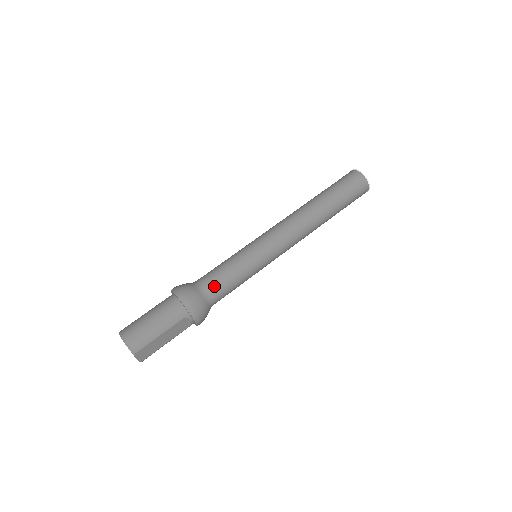
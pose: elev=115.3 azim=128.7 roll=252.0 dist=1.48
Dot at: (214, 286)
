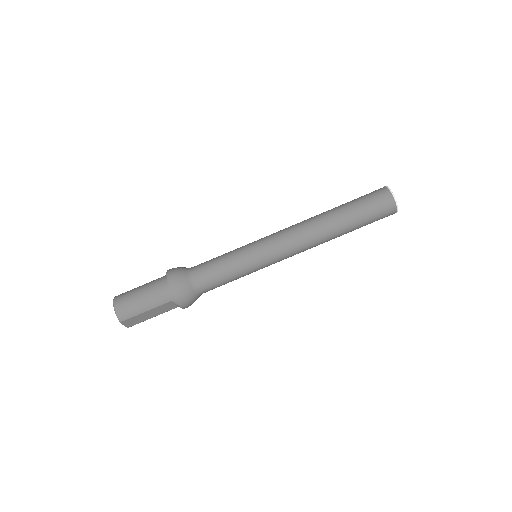
Dot at: (205, 279)
